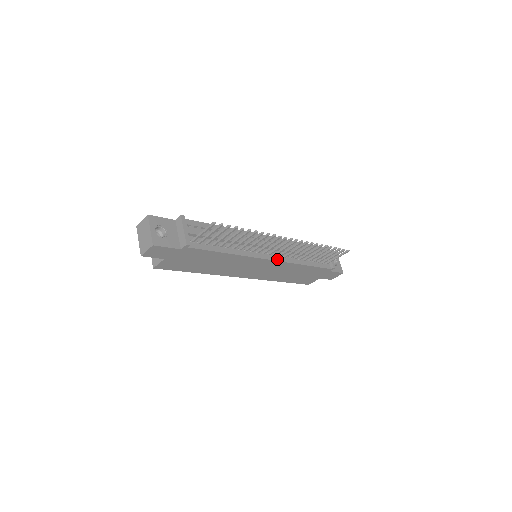
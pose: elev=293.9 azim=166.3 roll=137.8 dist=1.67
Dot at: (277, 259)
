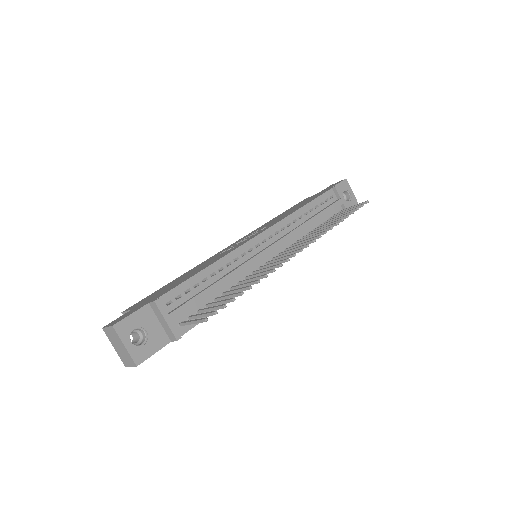
Dot at: occluded
